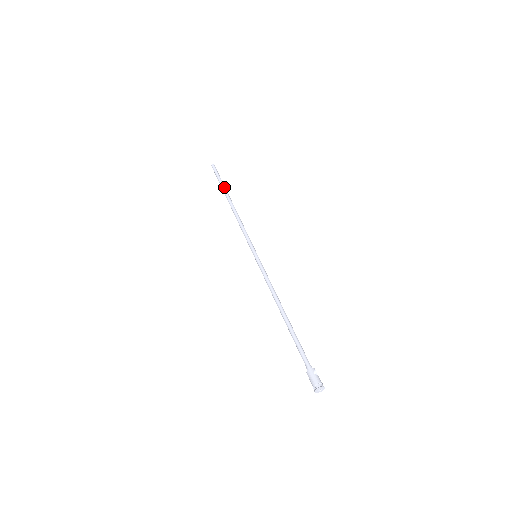
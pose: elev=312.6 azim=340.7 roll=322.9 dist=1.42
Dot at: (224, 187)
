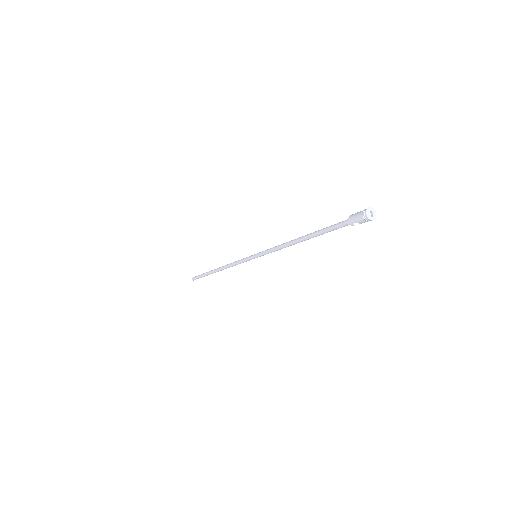
Dot at: (207, 272)
